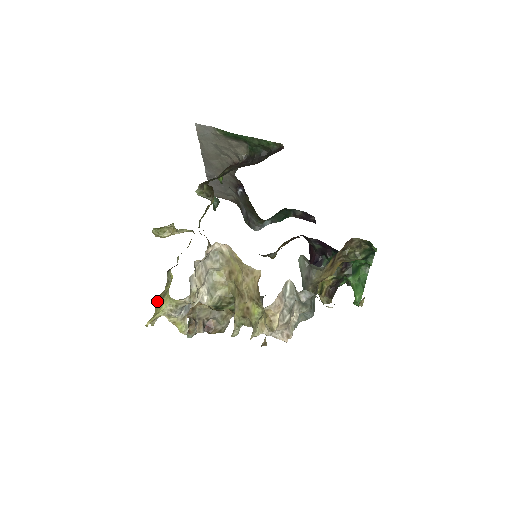
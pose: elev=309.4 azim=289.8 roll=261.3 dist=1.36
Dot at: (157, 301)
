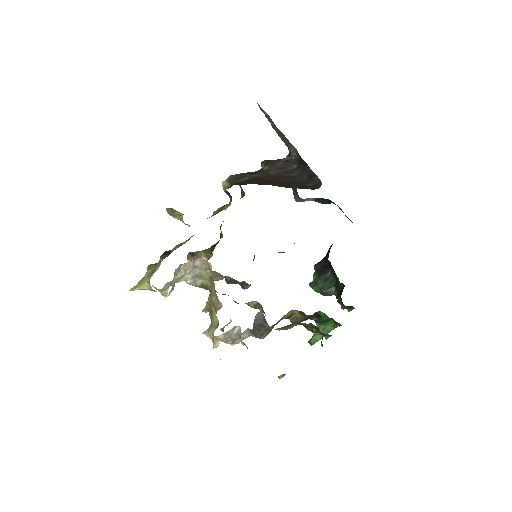
Dot at: (147, 271)
